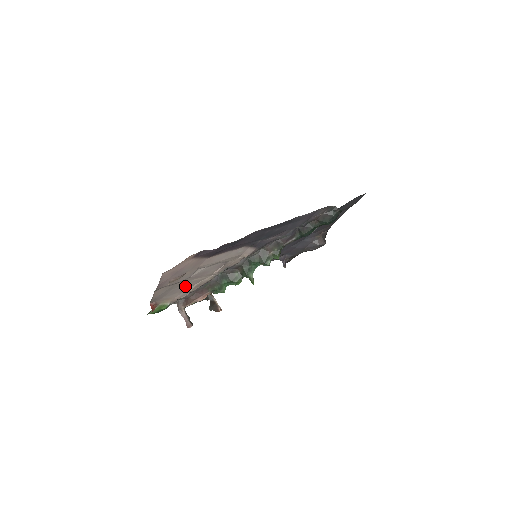
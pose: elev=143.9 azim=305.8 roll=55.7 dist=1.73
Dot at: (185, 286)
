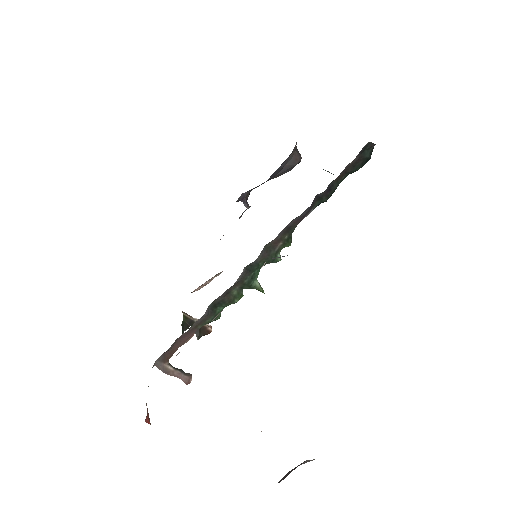
Dot at: occluded
